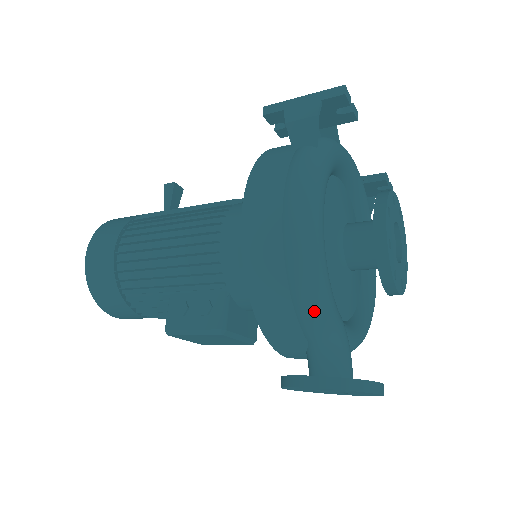
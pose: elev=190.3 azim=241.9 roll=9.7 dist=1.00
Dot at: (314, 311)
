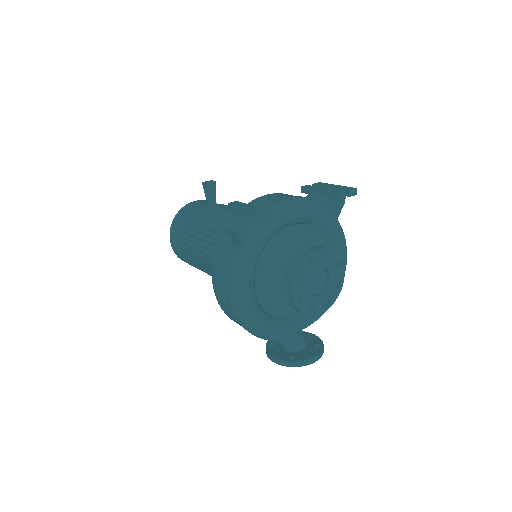
Dot at: (259, 337)
